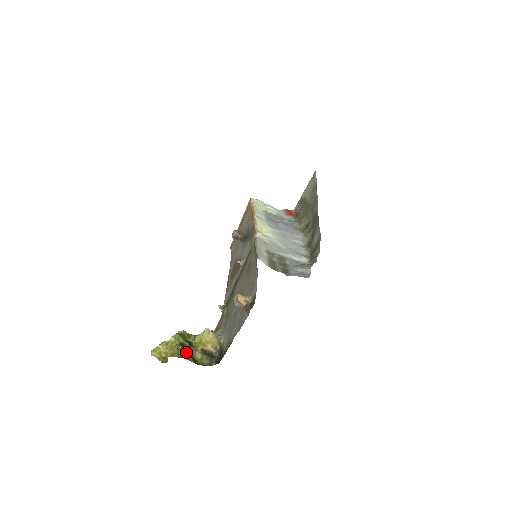
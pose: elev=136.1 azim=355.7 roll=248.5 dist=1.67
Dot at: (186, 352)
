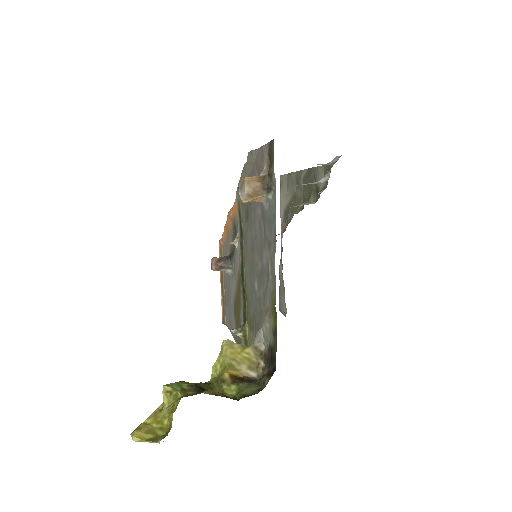
Dot at: (202, 390)
